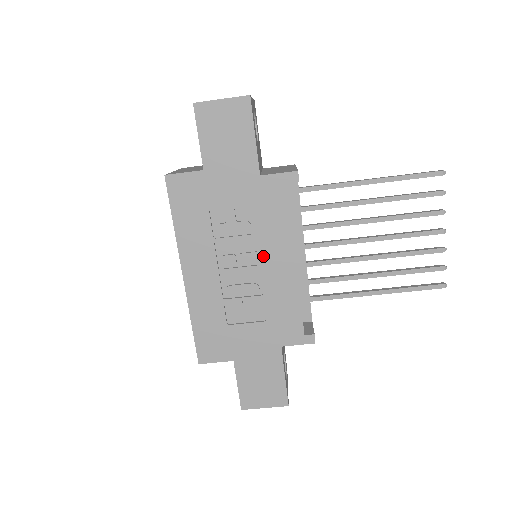
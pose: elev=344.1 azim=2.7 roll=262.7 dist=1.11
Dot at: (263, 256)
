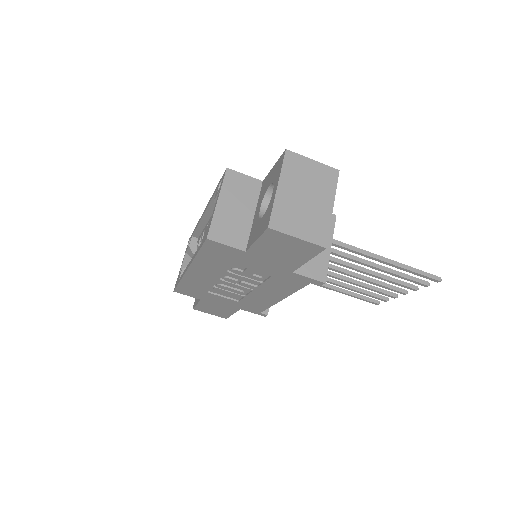
Dot at: (260, 290)
